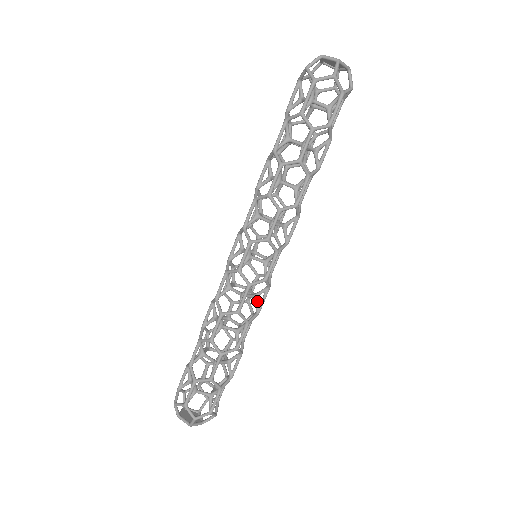
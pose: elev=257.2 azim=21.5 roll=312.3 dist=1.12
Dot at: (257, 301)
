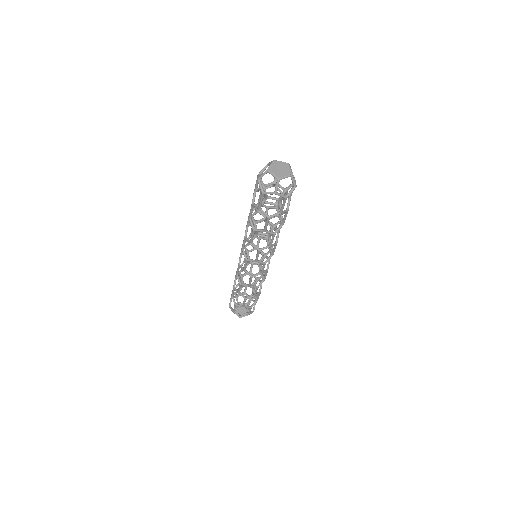
Dot at: (262, 275)
